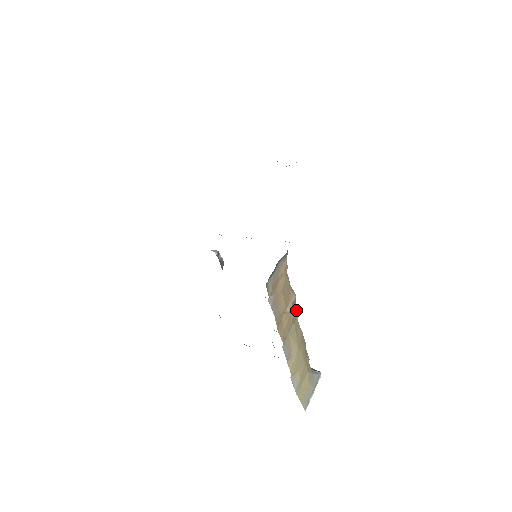
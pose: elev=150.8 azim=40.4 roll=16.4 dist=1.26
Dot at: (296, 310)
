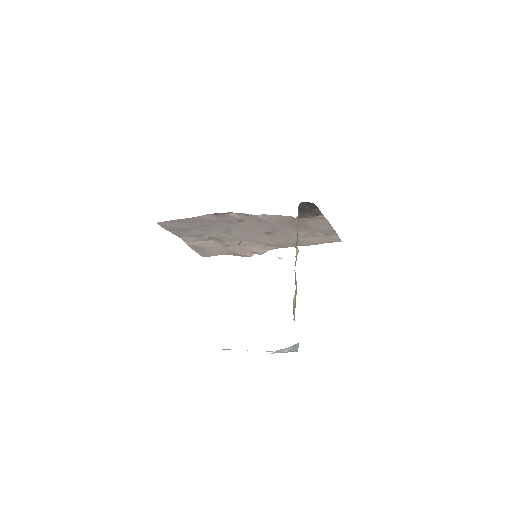
Dot at: occluded
